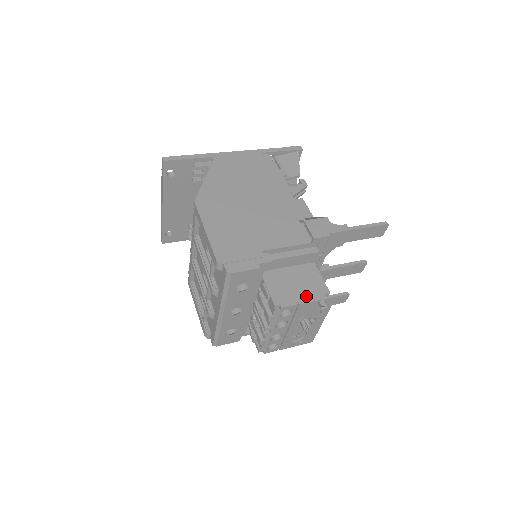
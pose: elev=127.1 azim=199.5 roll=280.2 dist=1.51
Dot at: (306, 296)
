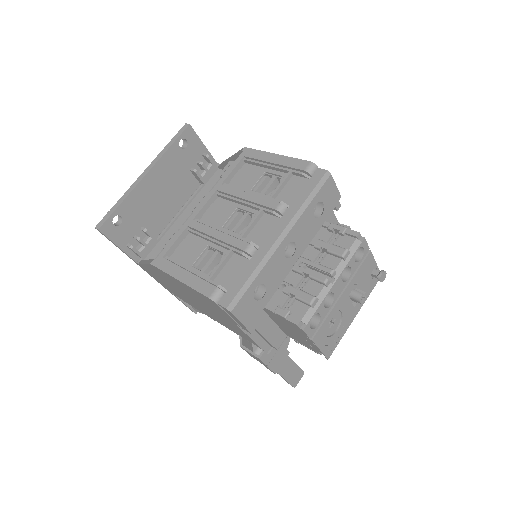
Dot at: occluded
